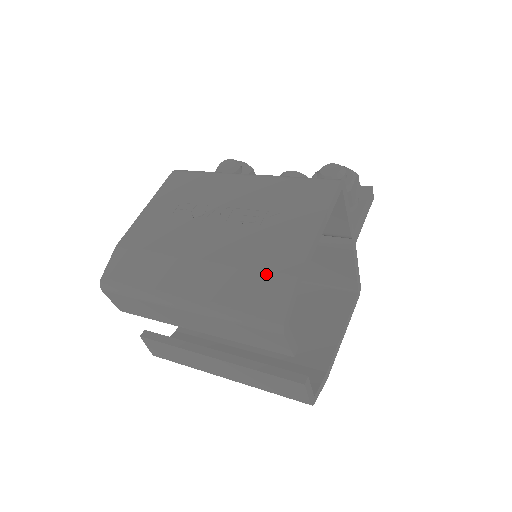
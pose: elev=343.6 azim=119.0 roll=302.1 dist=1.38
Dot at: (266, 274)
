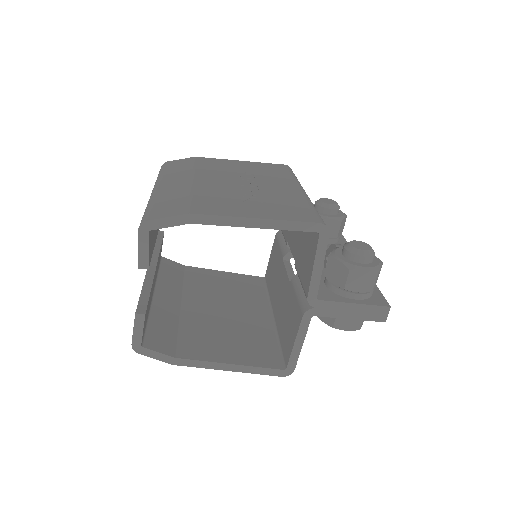
Dot at: (188, 202)
